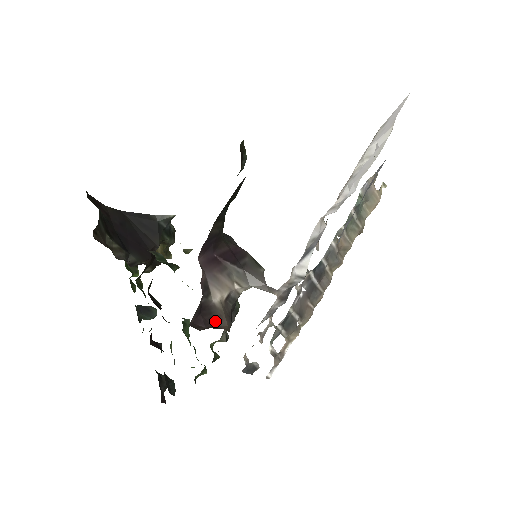
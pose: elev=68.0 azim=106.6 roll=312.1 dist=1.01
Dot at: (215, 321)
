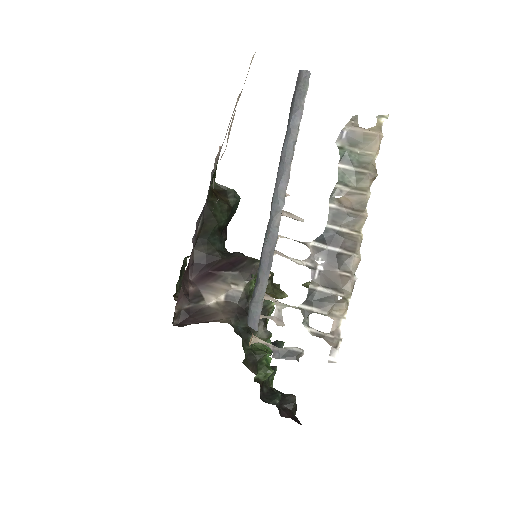
Dot at: (208, 318)
